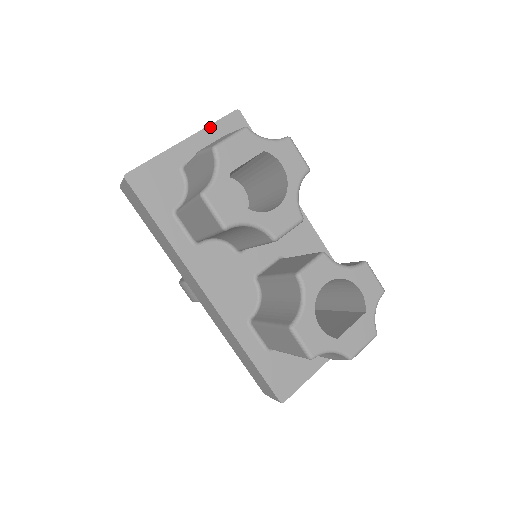
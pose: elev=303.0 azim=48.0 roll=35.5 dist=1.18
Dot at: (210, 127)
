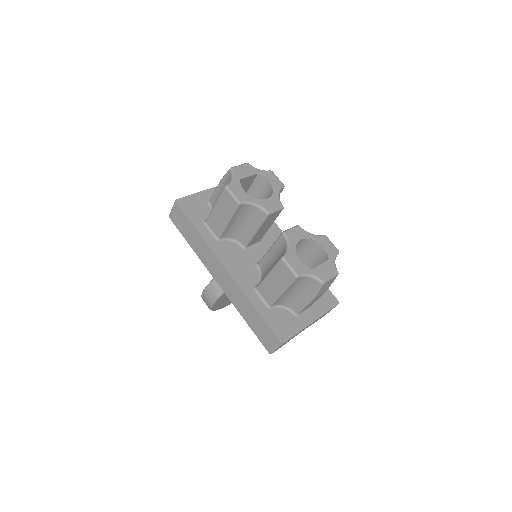
Dot at: occluded
